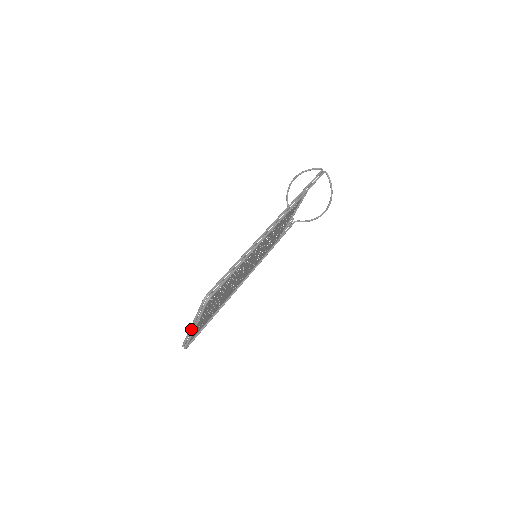
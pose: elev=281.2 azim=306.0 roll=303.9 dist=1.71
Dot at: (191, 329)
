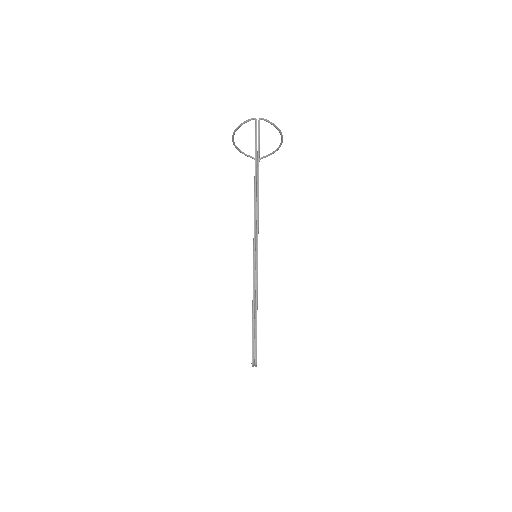
Dot at: (253, 366)
